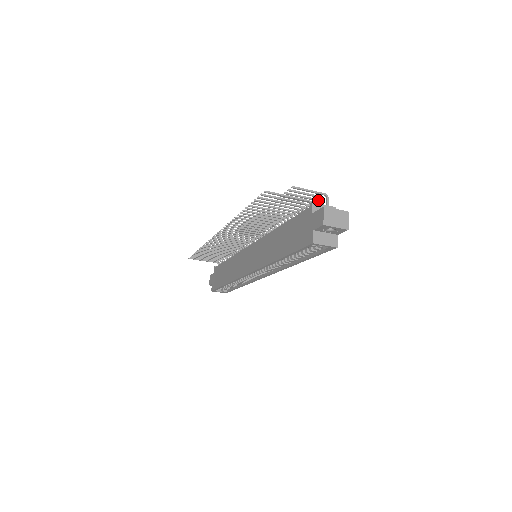
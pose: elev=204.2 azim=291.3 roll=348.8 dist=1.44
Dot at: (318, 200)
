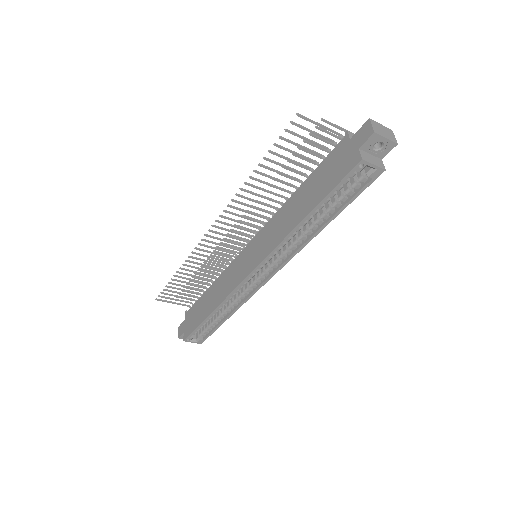
Dot at: occluded
